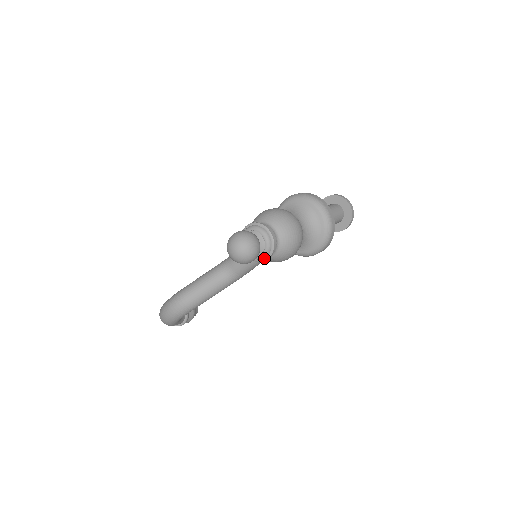
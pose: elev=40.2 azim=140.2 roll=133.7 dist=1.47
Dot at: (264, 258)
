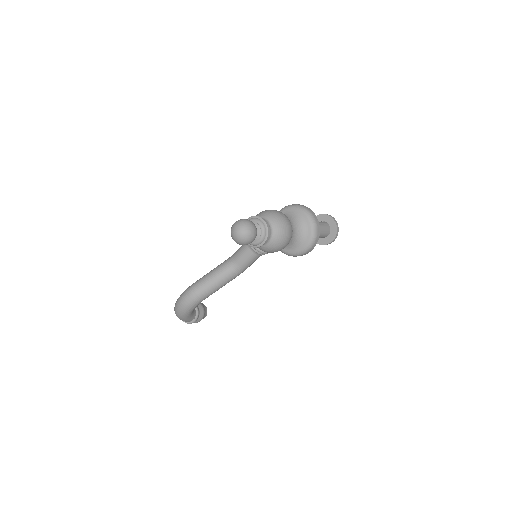
Dot at: (260, 244)
